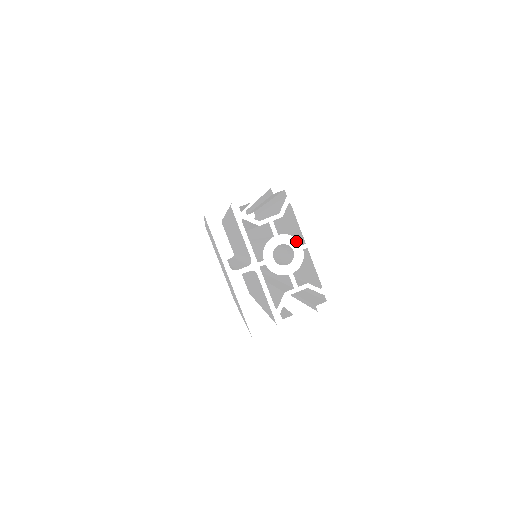
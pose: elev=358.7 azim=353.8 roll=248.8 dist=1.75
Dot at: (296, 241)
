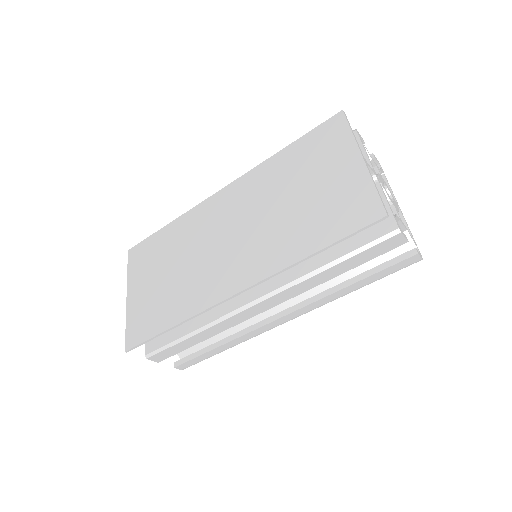
Dot at: (392, 195)
